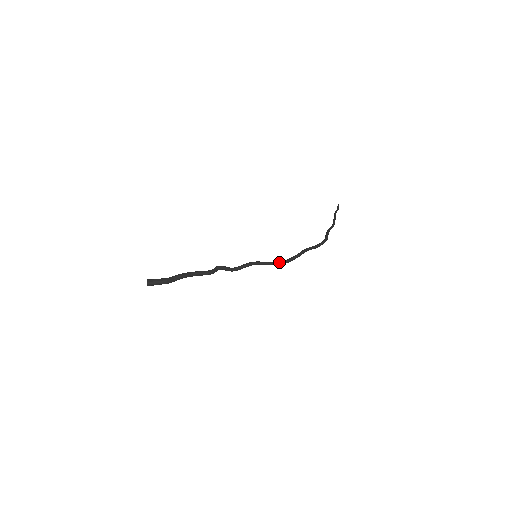
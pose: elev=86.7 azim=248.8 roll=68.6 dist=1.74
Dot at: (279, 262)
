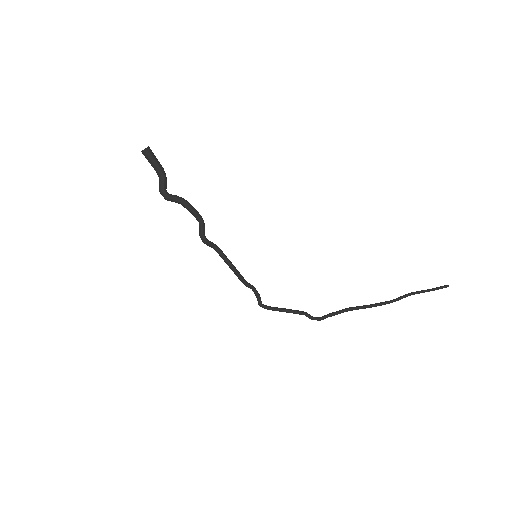
Dot at: occluded
